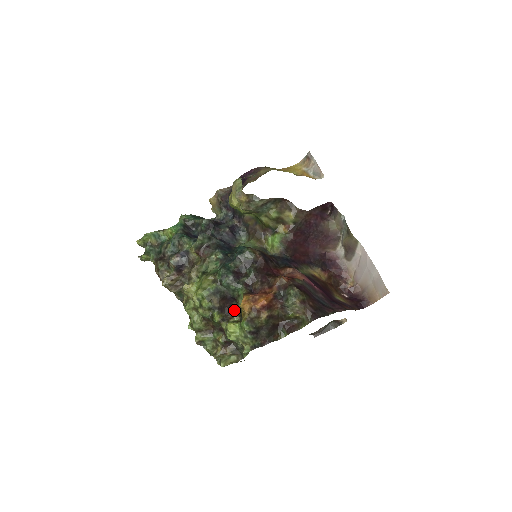
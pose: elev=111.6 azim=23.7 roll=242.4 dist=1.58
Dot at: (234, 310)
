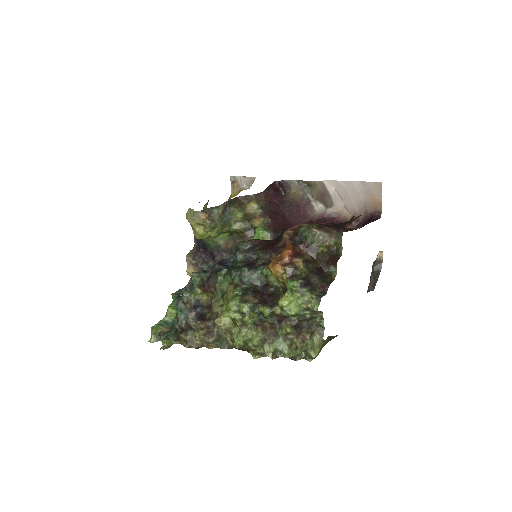
Dot at: (275, 295)
